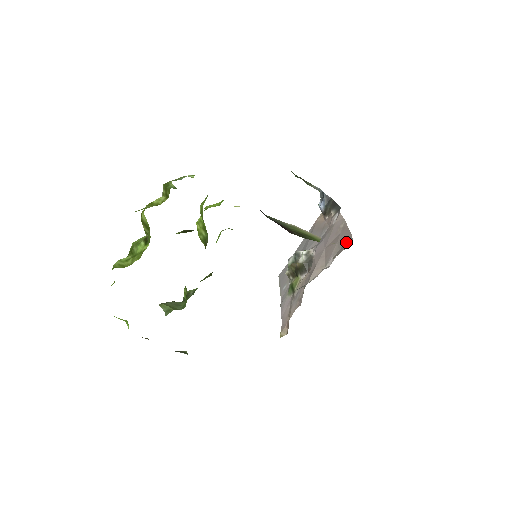
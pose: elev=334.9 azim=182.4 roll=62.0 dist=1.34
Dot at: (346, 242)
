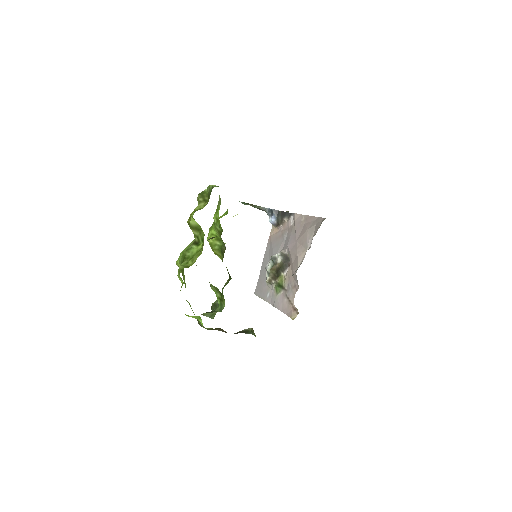
Dot at: (317, 223)
